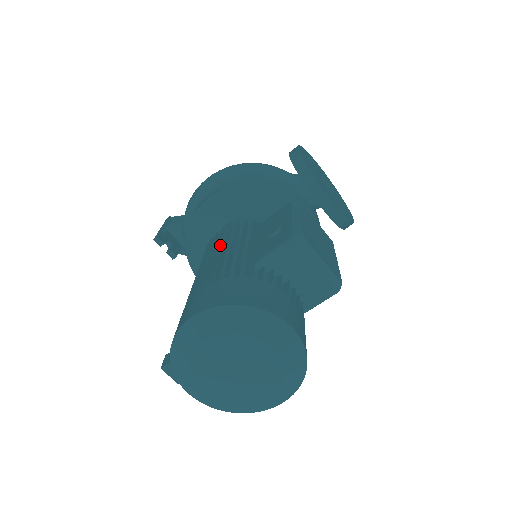
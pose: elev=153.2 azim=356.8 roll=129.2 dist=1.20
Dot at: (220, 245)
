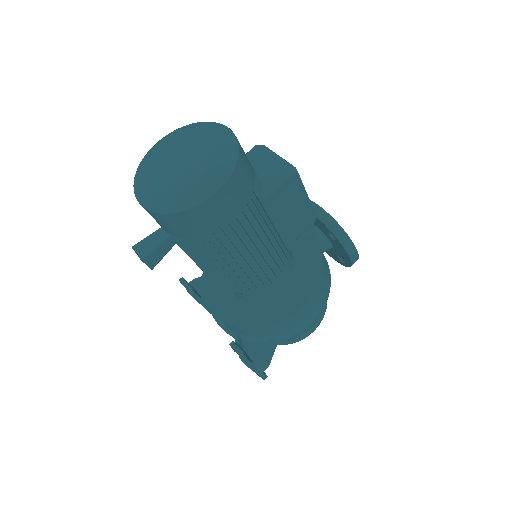
Dot at: occluded
